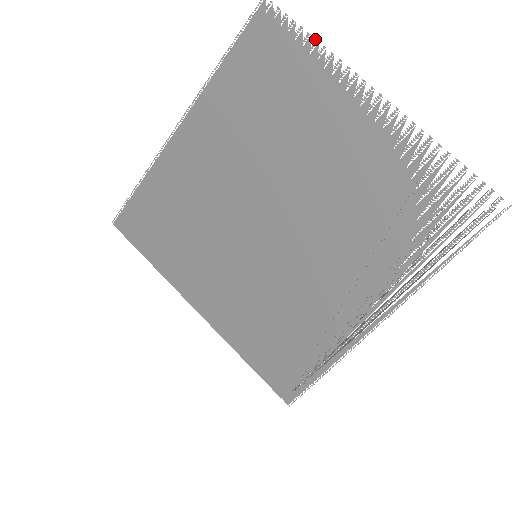
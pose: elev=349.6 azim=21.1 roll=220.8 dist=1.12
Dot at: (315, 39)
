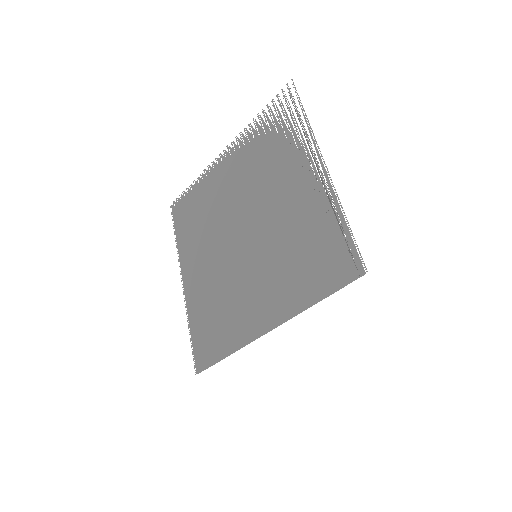
Dot at: (193, 182)
